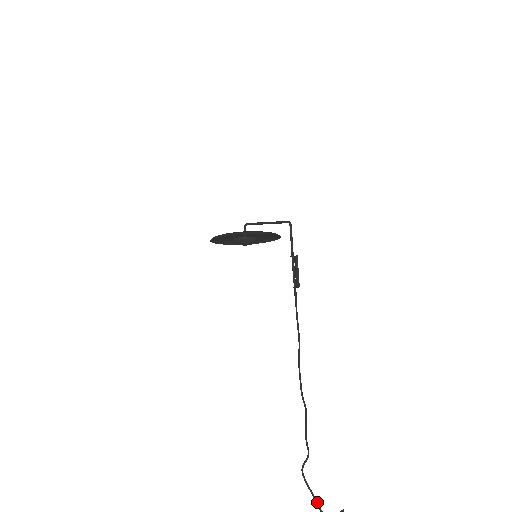
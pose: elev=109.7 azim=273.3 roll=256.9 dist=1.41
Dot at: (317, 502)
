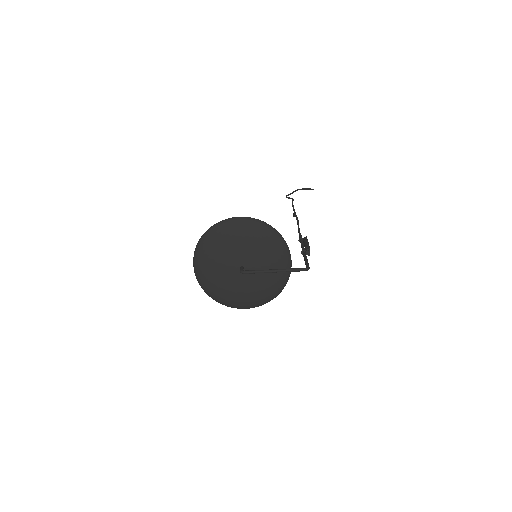
Dot at: occluded
